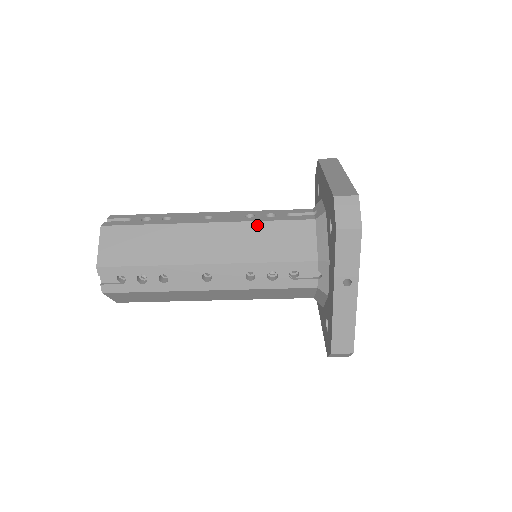
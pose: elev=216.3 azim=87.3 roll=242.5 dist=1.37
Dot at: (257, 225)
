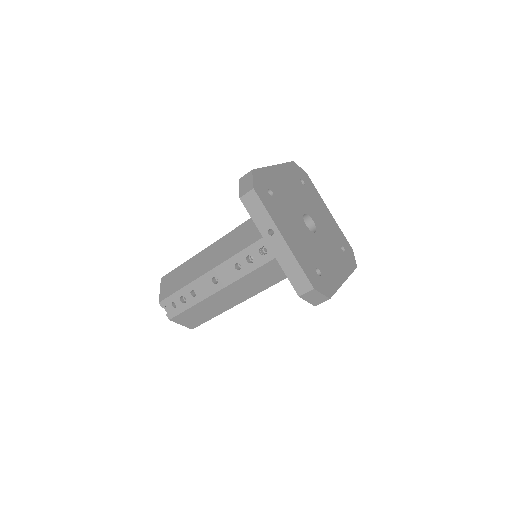
Dot at: (235, 231)
